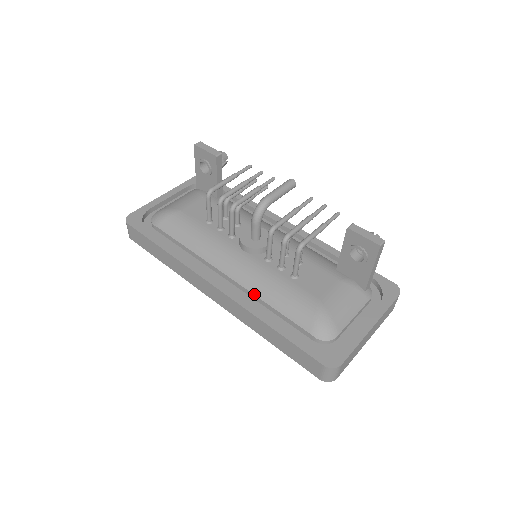
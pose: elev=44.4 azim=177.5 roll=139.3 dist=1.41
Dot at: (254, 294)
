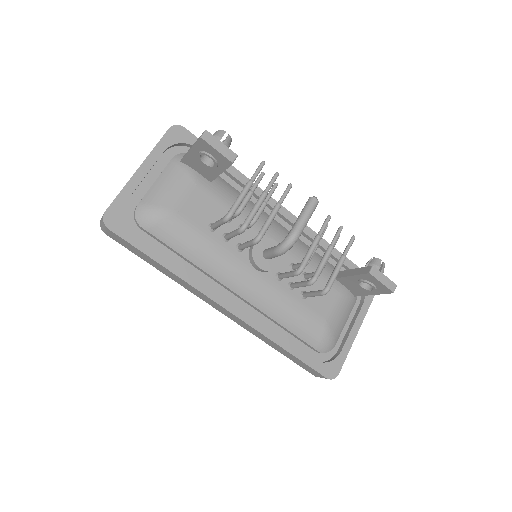
Dot at: (266, 314)
